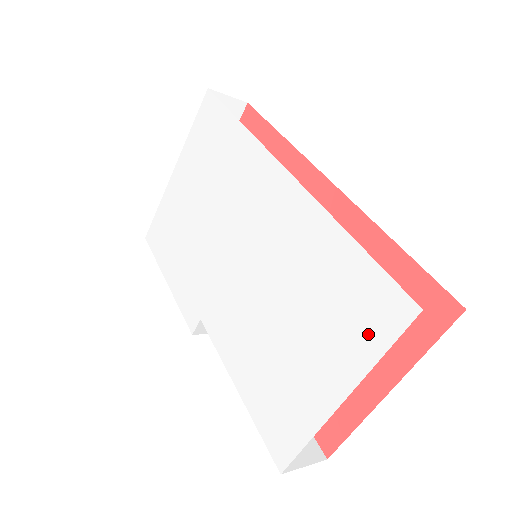
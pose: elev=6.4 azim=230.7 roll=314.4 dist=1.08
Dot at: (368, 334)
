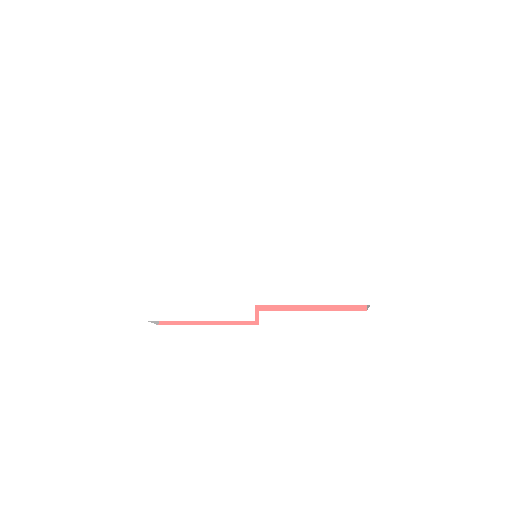
Dot at: (355, 213)
